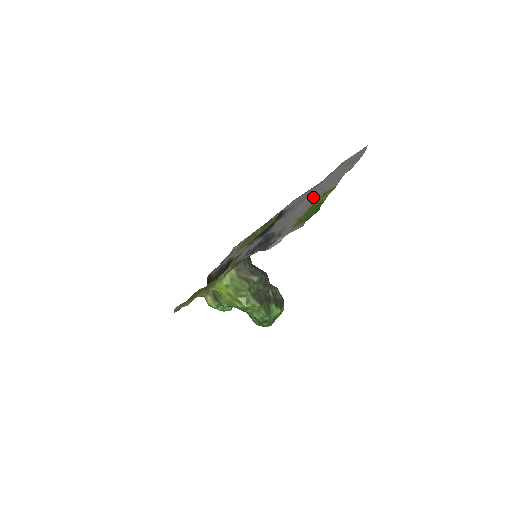
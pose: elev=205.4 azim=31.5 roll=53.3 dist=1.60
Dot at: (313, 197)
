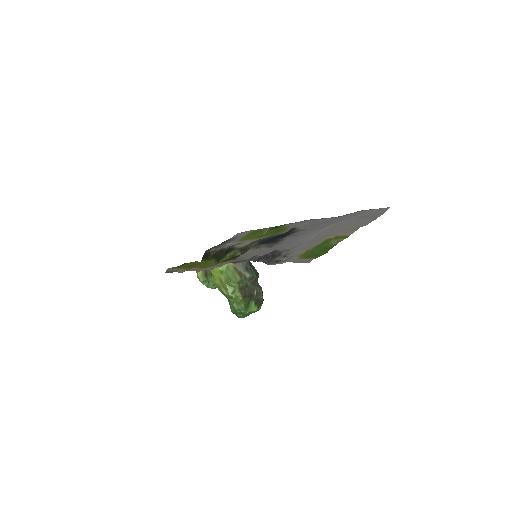
Dot at: (326, 234)
